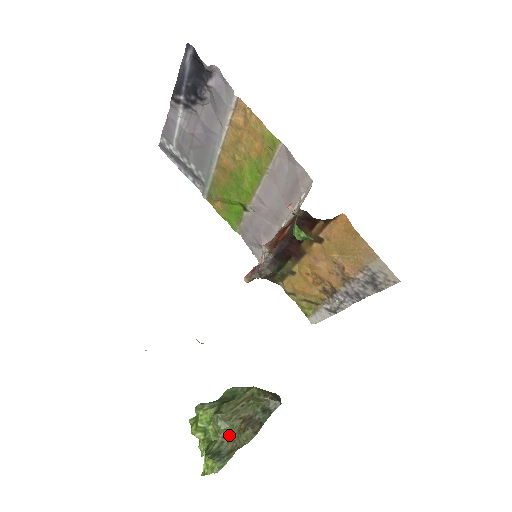
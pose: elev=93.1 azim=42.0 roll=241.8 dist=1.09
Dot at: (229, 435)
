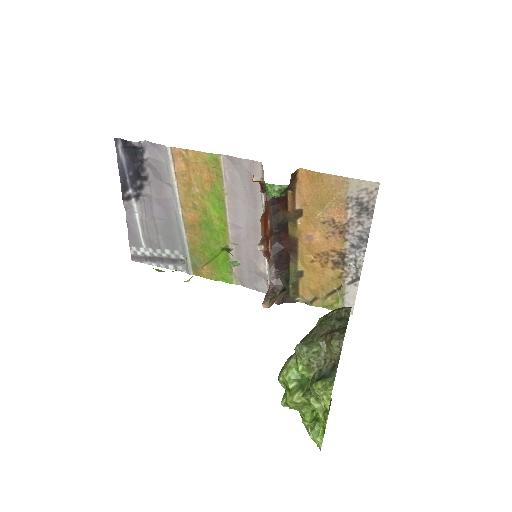
Dot at: (322, 360)
